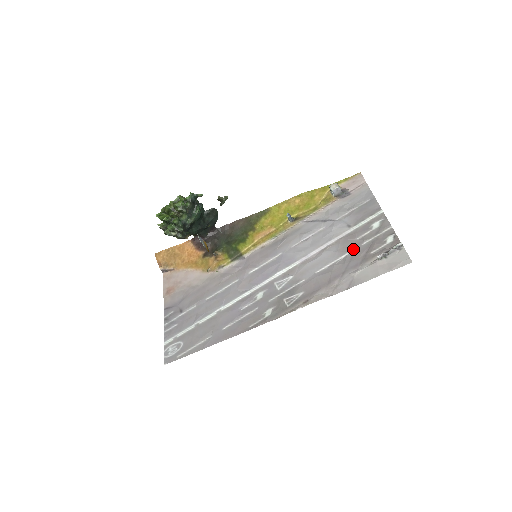
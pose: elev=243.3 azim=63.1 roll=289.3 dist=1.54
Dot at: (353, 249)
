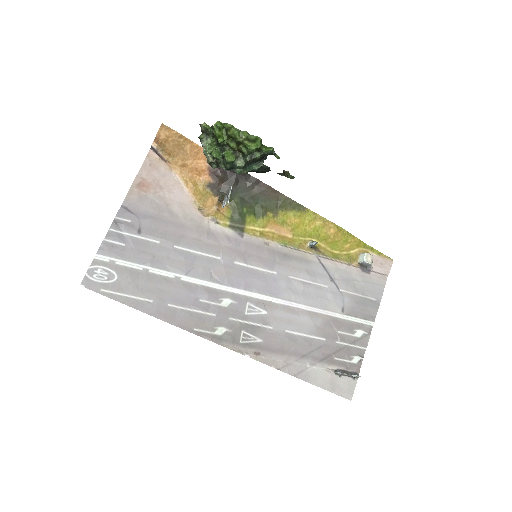
Dot at: (328, 339)
